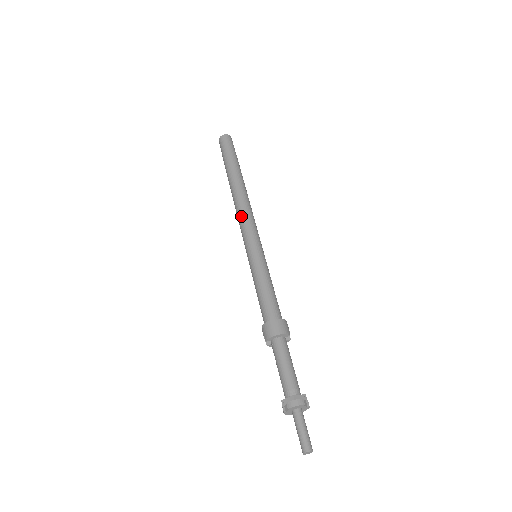
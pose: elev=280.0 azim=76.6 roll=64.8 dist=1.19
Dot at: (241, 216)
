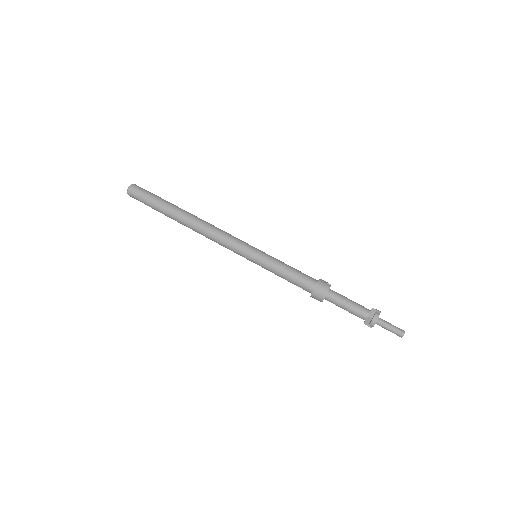
Dot at: (217, 241)
